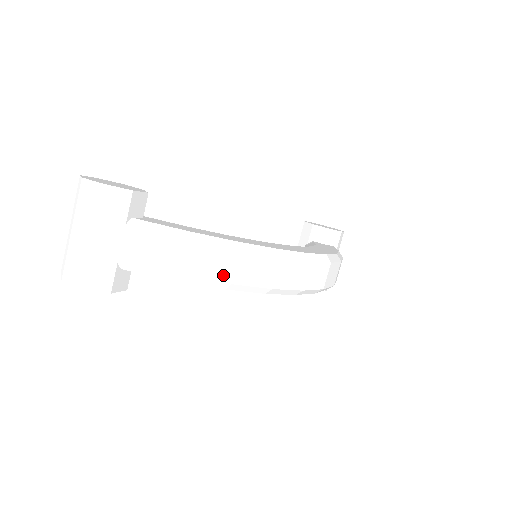
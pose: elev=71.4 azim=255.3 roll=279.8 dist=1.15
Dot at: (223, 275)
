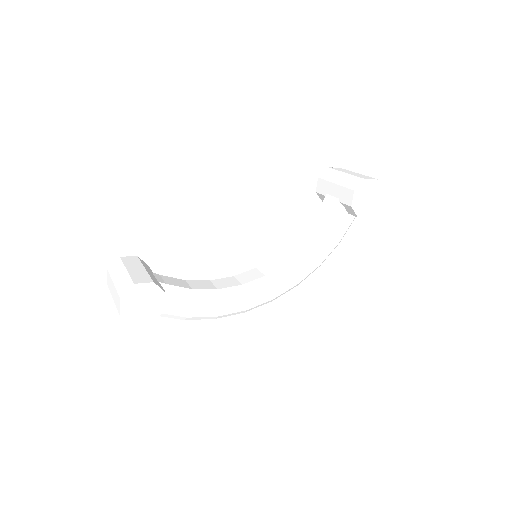
Dot at: occluded
